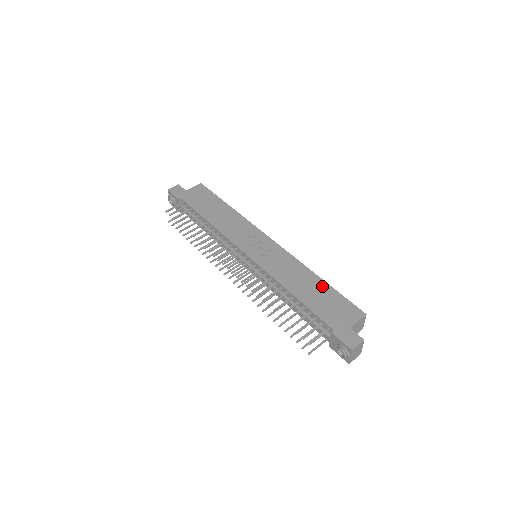
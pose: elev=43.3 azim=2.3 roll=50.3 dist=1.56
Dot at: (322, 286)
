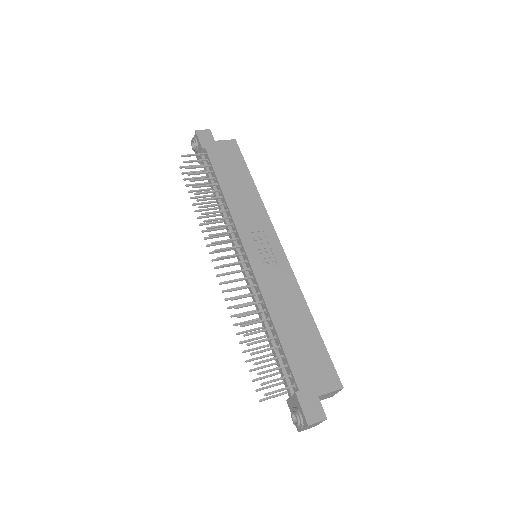
Dot at: (311, 330)
